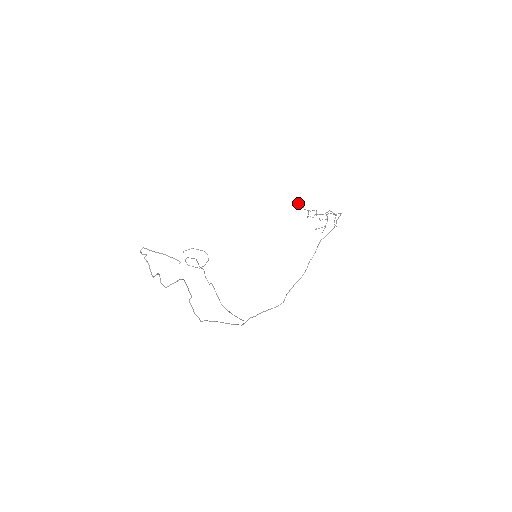
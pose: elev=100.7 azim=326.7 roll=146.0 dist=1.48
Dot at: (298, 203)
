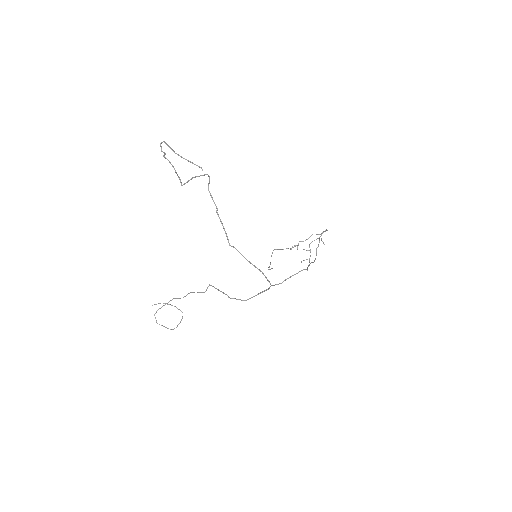
Dot at: (270, 263)
